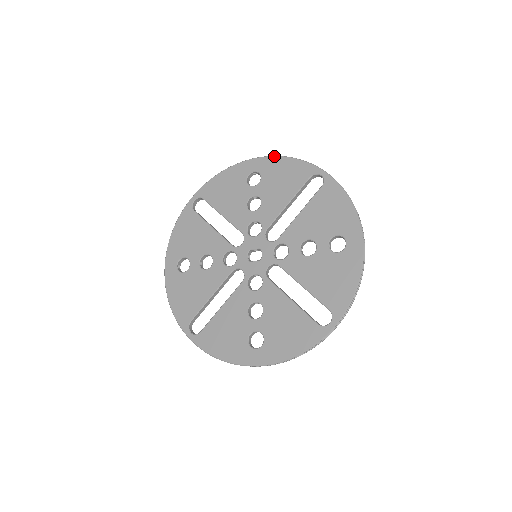
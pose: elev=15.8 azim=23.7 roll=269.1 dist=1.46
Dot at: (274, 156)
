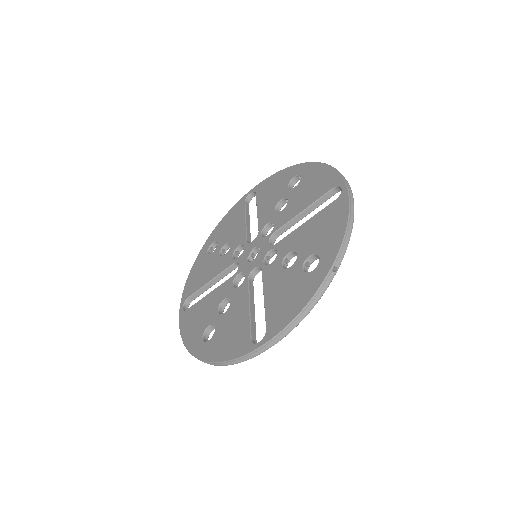
Dot at: (214, 229)
